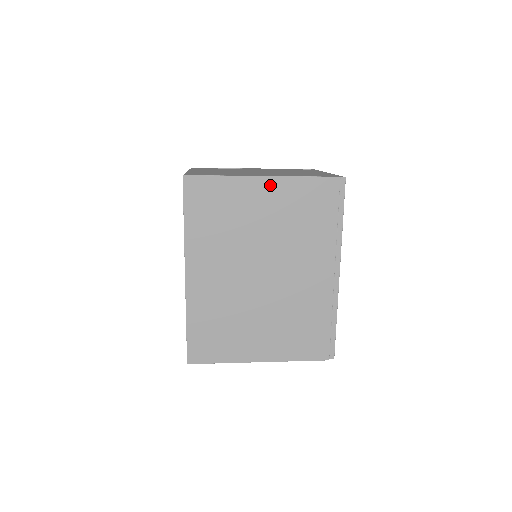
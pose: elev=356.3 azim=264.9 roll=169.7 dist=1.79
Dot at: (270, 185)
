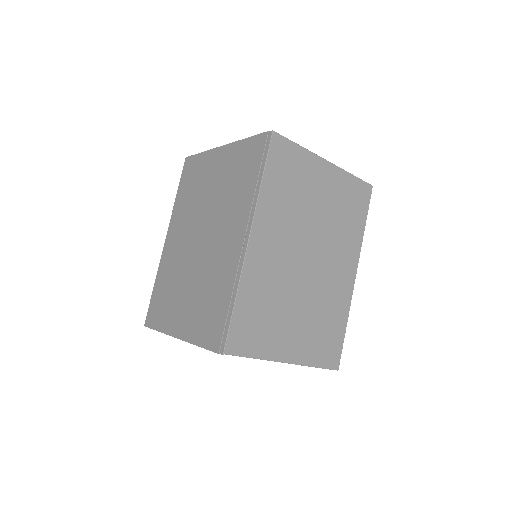
Dot at: (224, 153)
